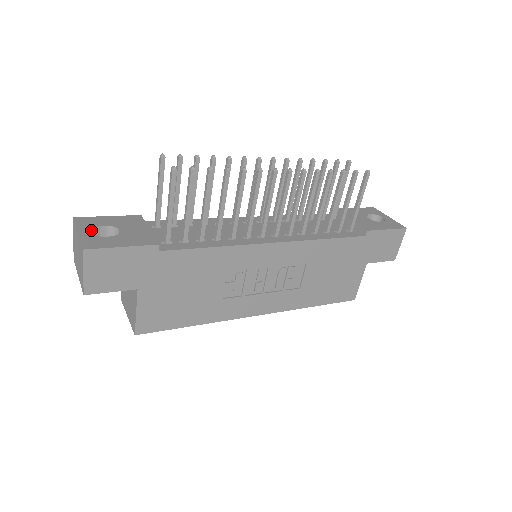
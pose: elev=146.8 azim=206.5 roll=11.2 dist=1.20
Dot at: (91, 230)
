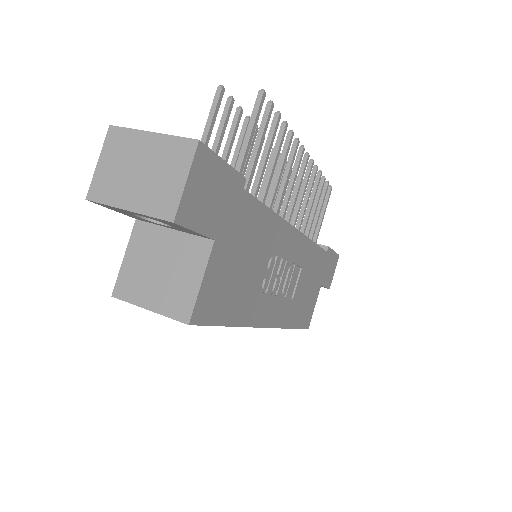
Dot at: occluded
